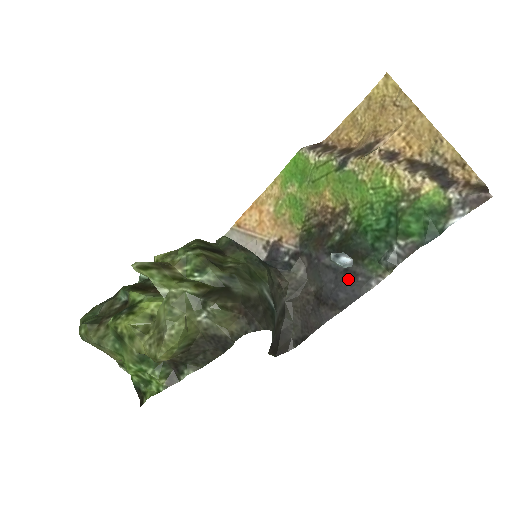
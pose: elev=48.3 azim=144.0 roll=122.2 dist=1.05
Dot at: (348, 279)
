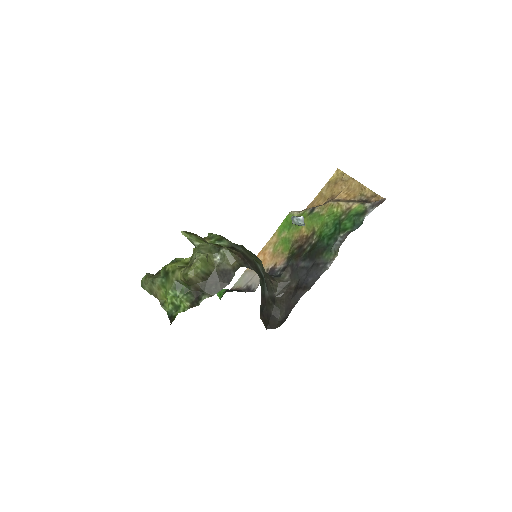
Dot at: (314, 269)
